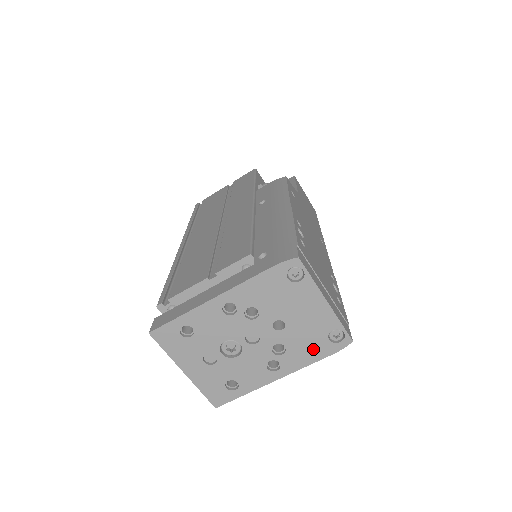
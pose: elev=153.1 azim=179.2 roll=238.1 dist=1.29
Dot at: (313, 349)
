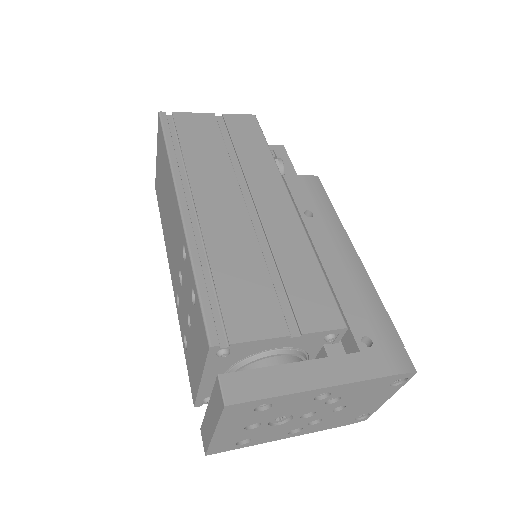
Dot at: (337, 423)
